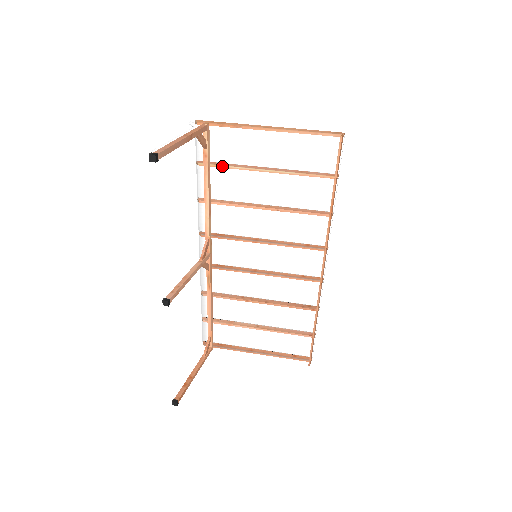
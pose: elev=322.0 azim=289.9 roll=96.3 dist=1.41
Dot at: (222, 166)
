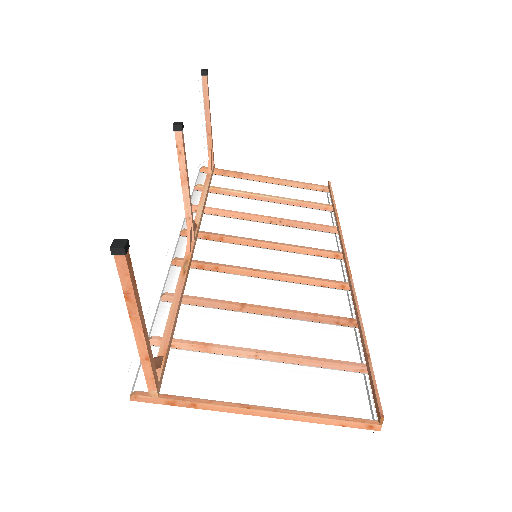
Dot at: (222, 188)
